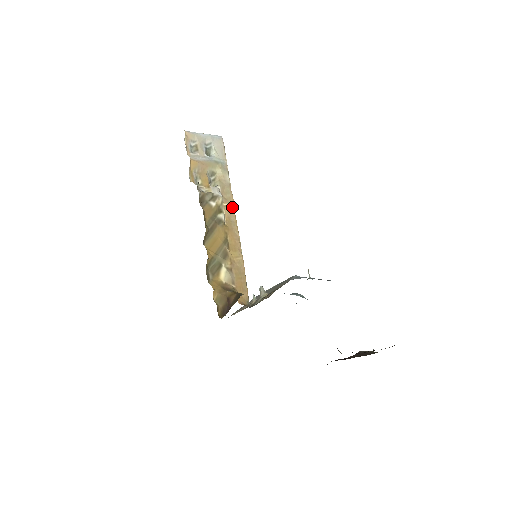
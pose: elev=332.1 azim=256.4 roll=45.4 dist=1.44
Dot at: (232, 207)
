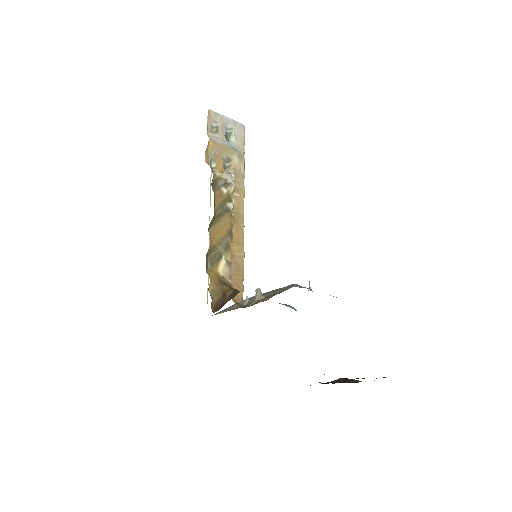
Dot at: (242, 199)
